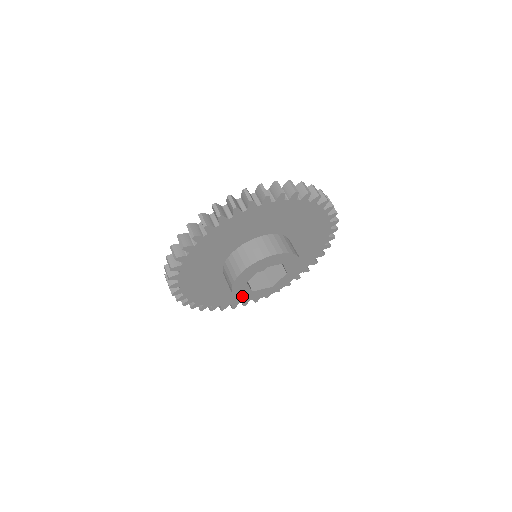
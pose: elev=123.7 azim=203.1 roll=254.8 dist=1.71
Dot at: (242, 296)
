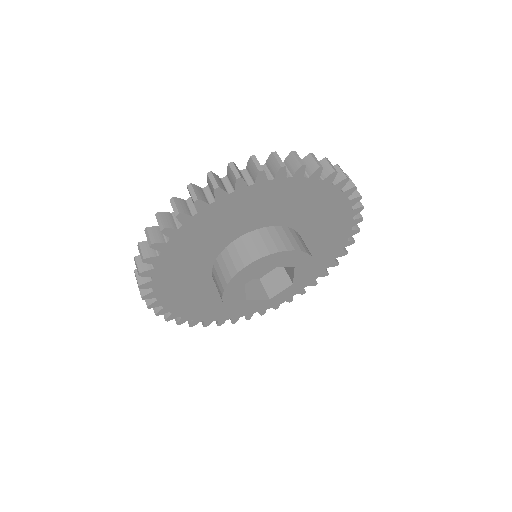
Dot at: (232, 304)
